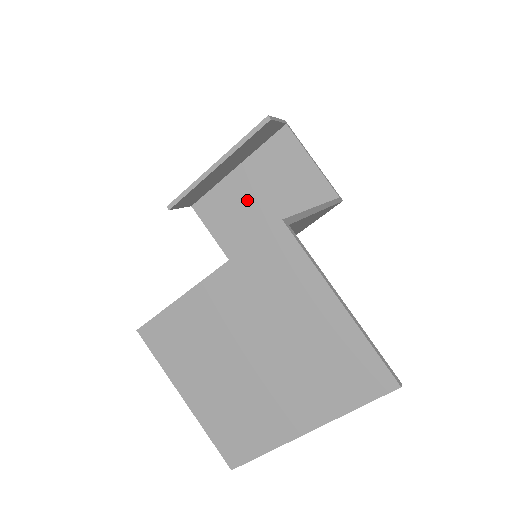
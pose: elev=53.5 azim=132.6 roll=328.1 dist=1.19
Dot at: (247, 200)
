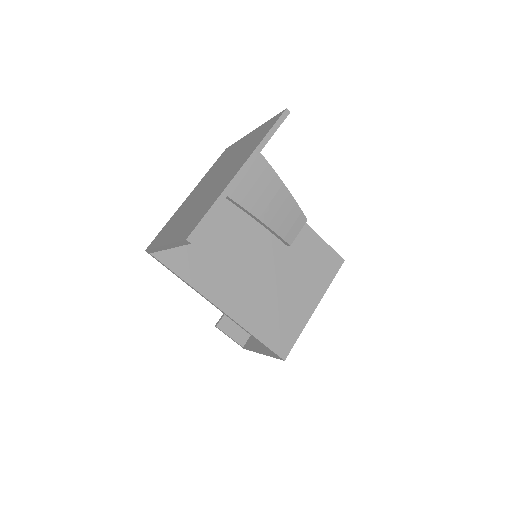
Dot at: occluded
